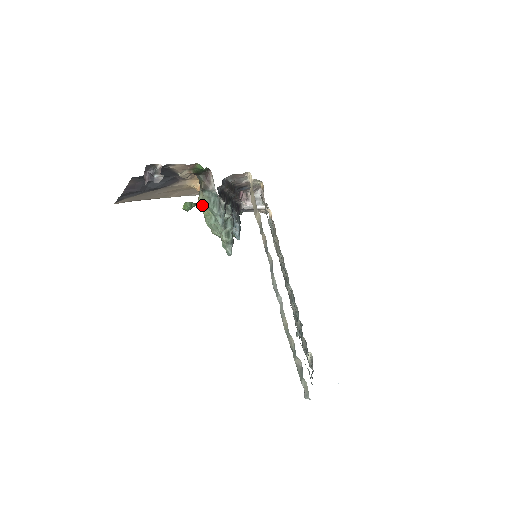
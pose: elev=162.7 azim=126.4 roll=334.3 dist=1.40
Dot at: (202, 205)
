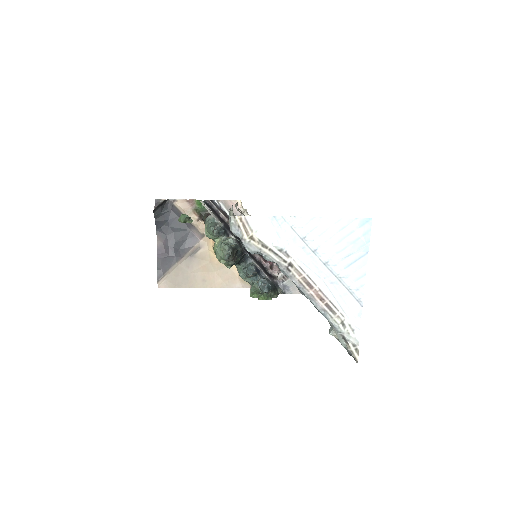
Dot at: (214, 247)
